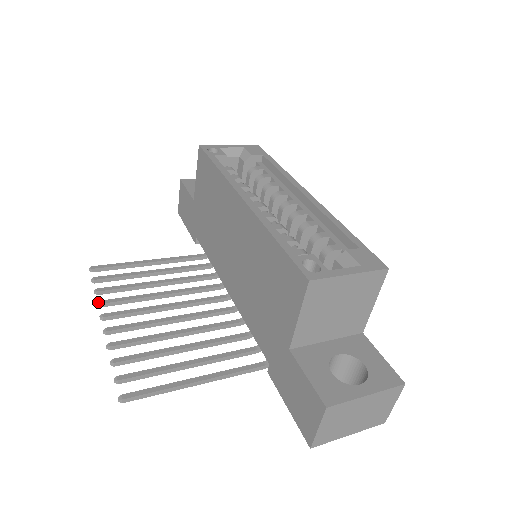
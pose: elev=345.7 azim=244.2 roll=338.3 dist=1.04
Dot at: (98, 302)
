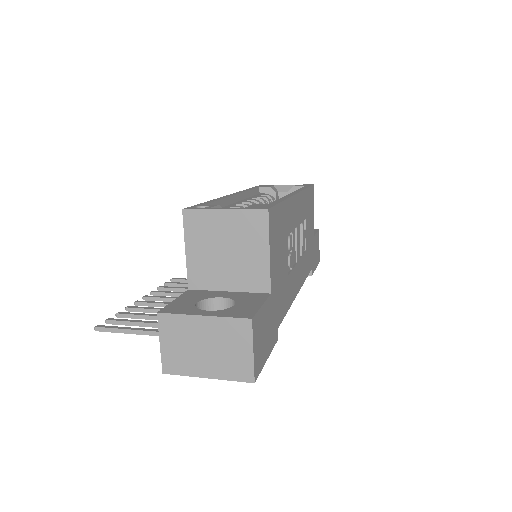
Dot at: (151, 291)
